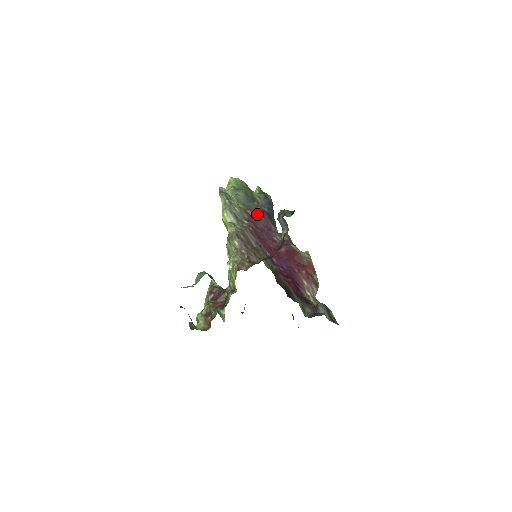
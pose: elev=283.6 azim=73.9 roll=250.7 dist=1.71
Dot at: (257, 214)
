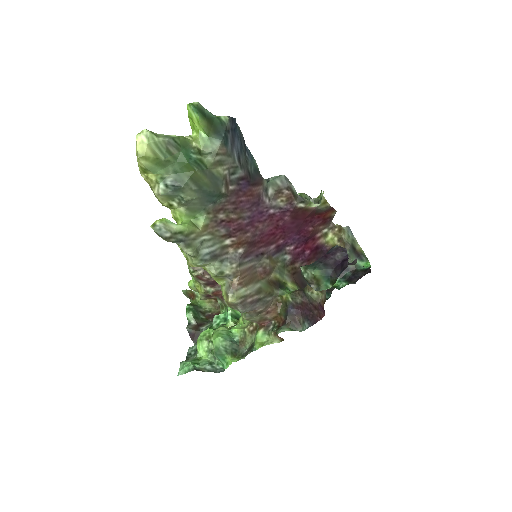
Dot at: (234, 205)
